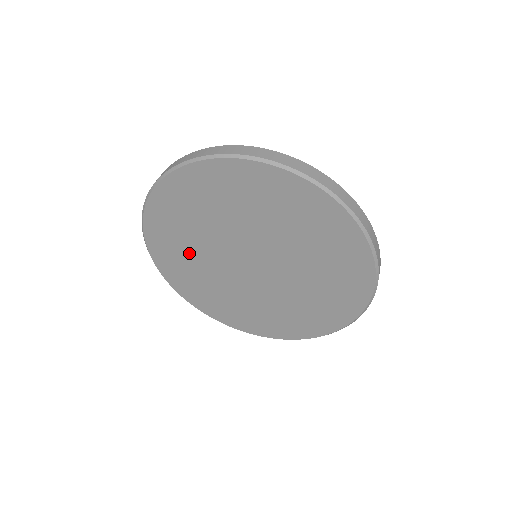
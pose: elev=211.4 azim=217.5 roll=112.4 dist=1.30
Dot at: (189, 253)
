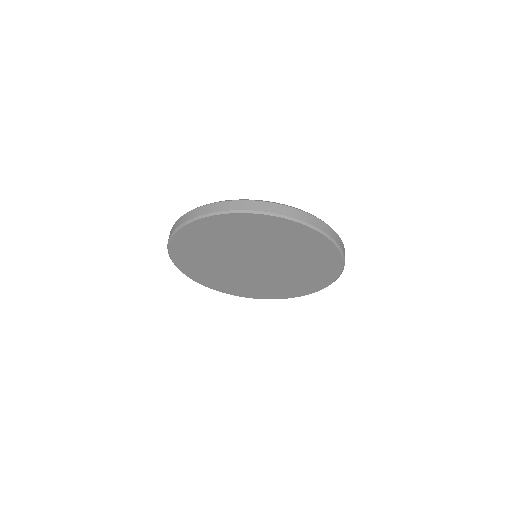
Dot at: (207, 264)
